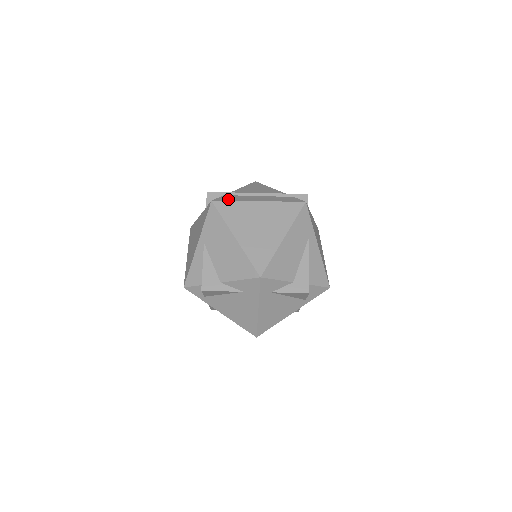
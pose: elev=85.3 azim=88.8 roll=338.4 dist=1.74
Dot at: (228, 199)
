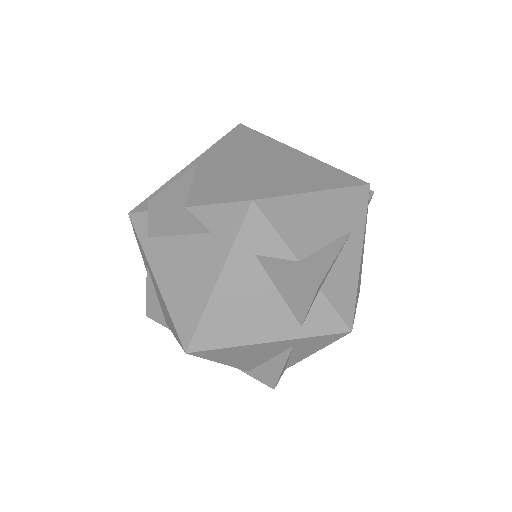
Dot at: occluded
